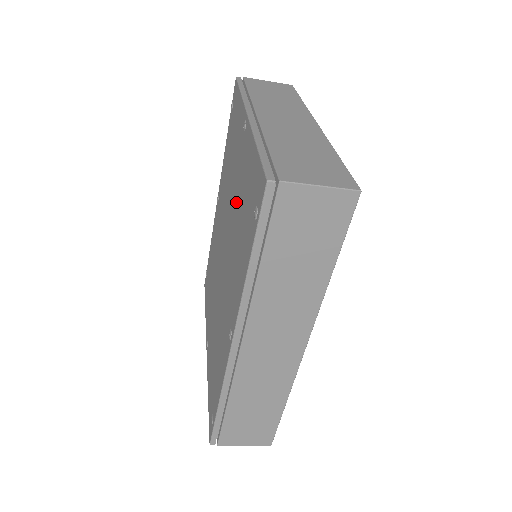
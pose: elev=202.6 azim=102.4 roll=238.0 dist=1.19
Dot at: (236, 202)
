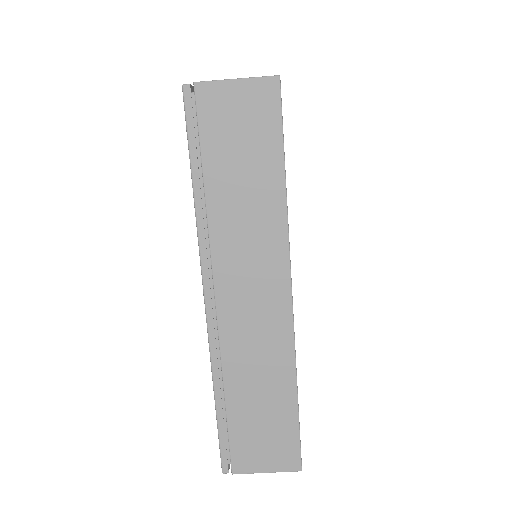
Dot at: occluded
